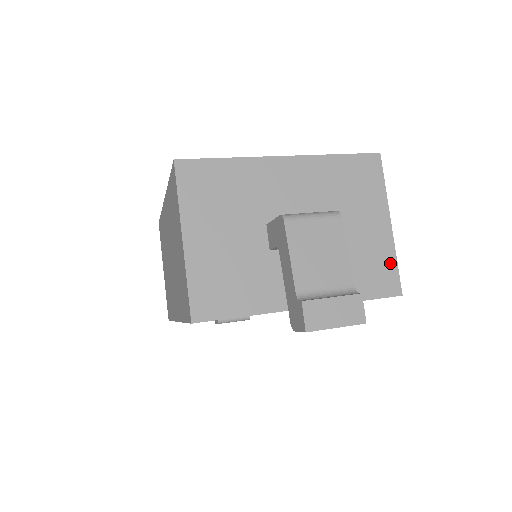
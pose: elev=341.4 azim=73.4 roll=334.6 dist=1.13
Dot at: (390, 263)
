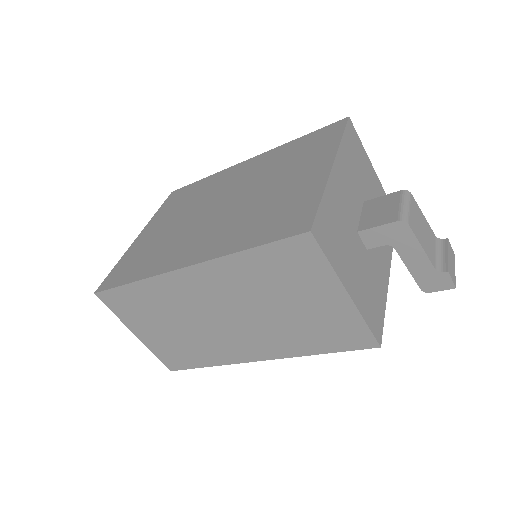
Dot at: occluded
